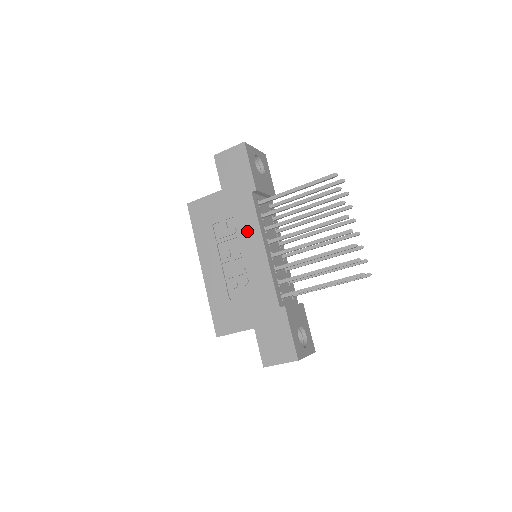
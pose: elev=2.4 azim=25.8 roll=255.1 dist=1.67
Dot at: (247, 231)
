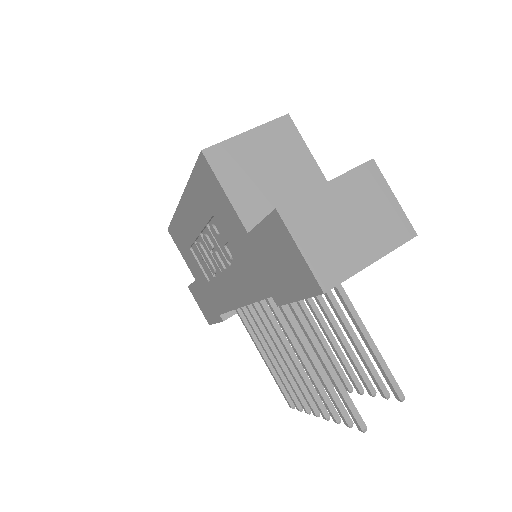
Dot at: (238, 282)
